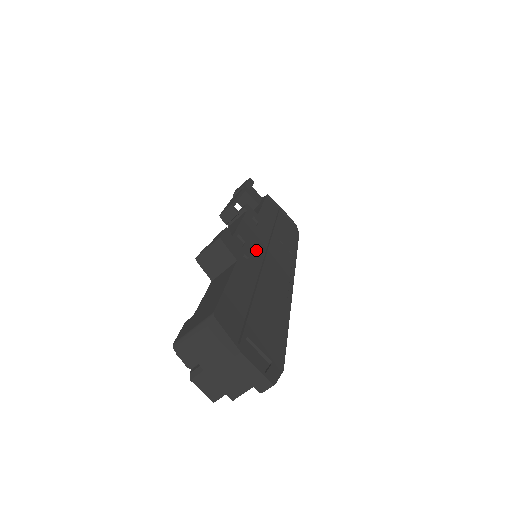
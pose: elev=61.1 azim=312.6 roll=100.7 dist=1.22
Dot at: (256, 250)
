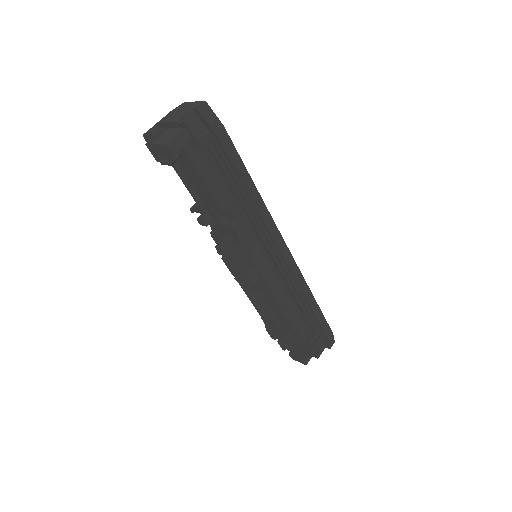
Dot at: occluded
